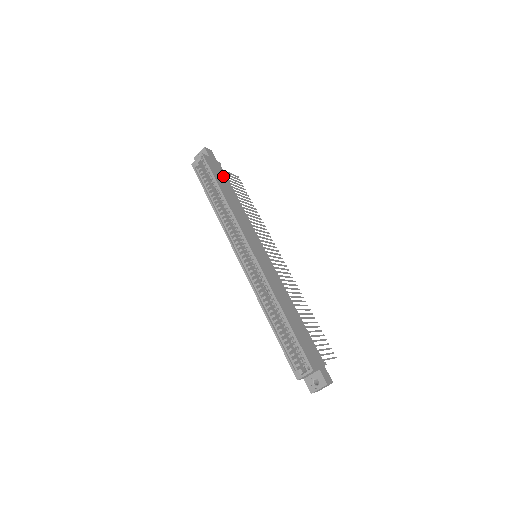
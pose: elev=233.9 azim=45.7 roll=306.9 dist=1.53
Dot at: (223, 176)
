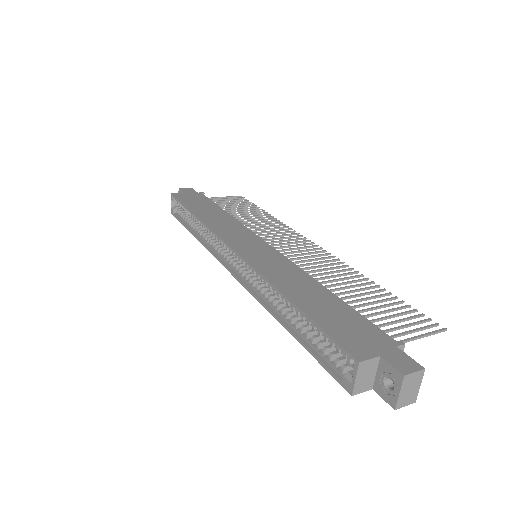
Dot at: (203, 201)
